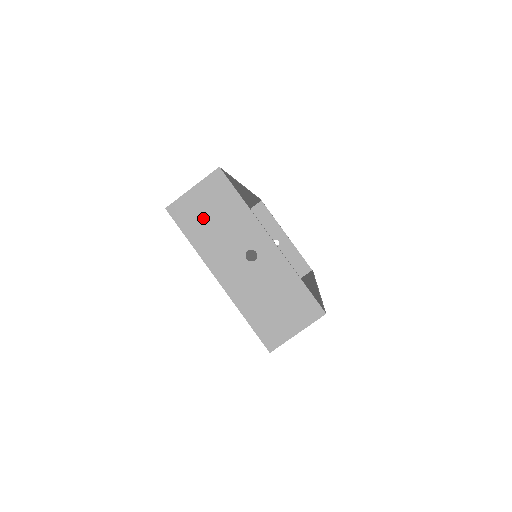
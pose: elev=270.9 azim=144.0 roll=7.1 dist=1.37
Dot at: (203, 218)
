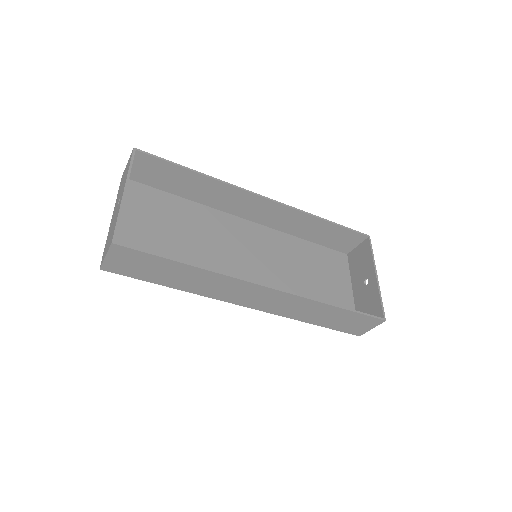
Dot at: occluded
